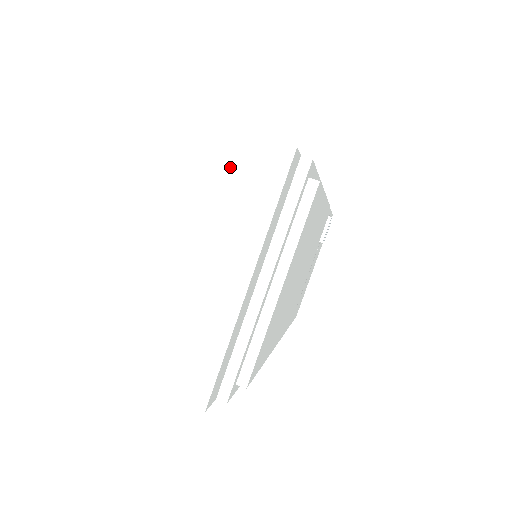
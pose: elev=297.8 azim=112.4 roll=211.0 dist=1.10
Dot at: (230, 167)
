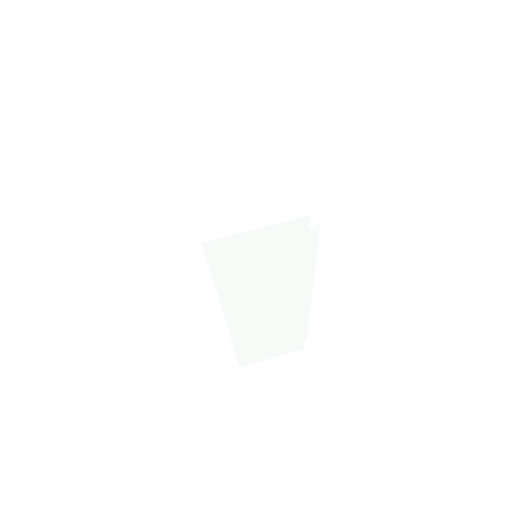
Dot at: (231, 111)
